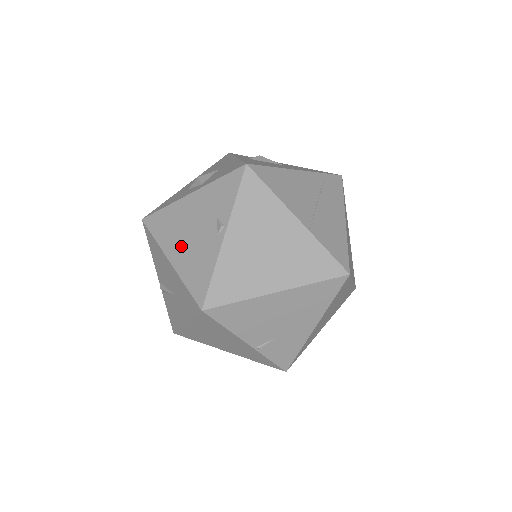
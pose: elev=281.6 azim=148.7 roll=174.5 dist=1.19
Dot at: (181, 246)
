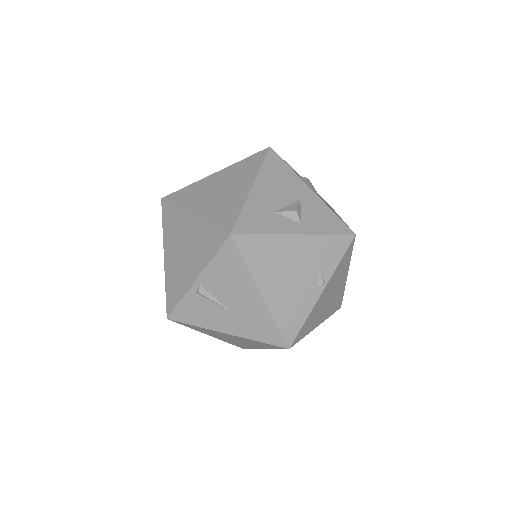
Dot at: (278, 285)
